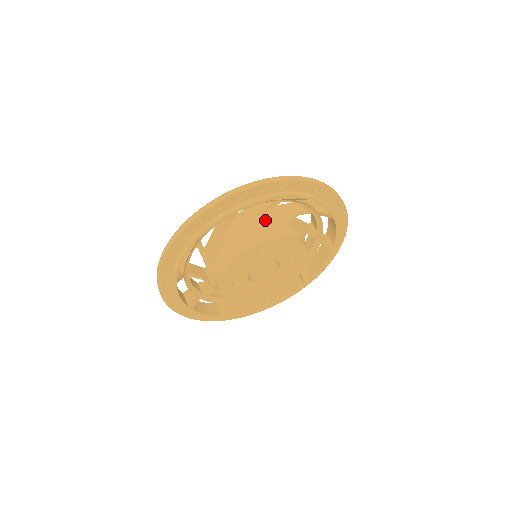
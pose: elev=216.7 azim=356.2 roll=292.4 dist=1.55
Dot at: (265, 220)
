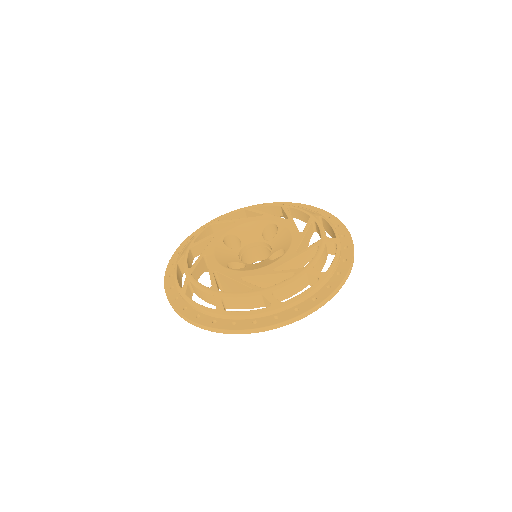
Dot at: occluded
